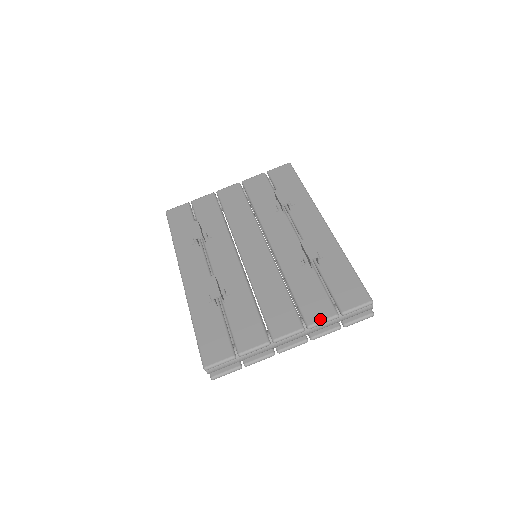
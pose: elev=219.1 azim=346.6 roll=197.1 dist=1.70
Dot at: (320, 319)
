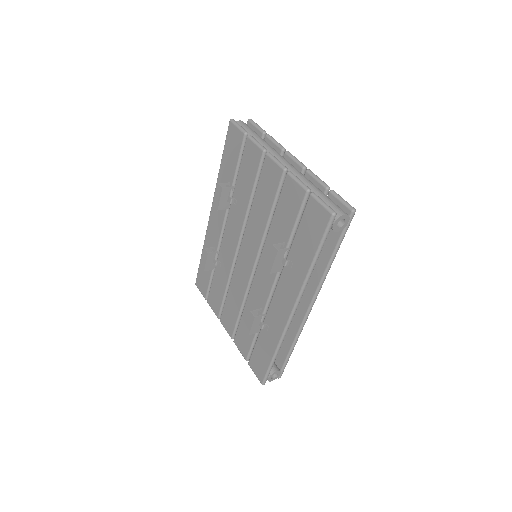
Dot at: (239, 349)
